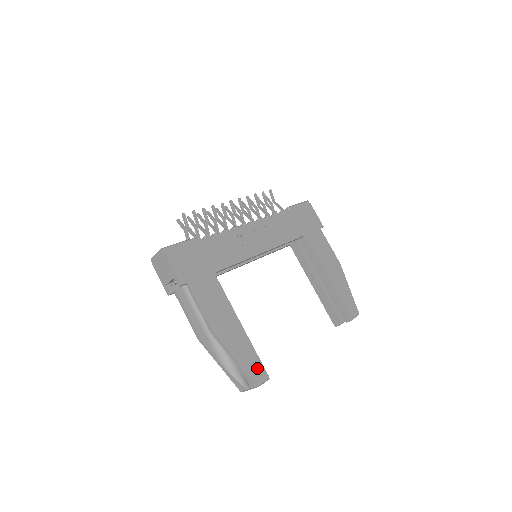
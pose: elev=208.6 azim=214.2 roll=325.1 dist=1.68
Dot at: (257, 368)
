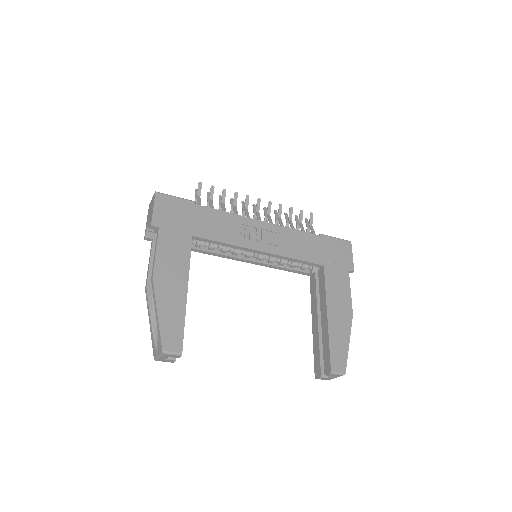
Dot at: (175, 336)
